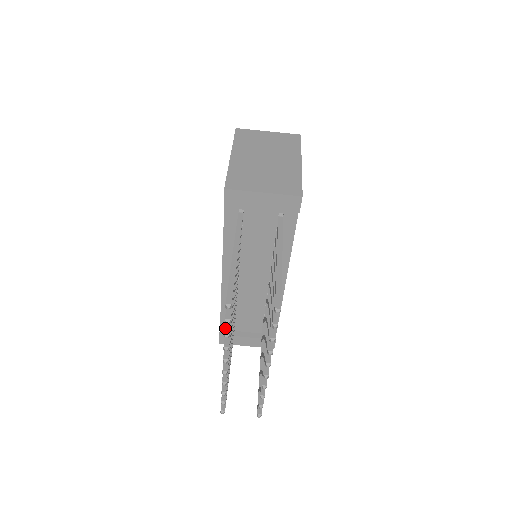
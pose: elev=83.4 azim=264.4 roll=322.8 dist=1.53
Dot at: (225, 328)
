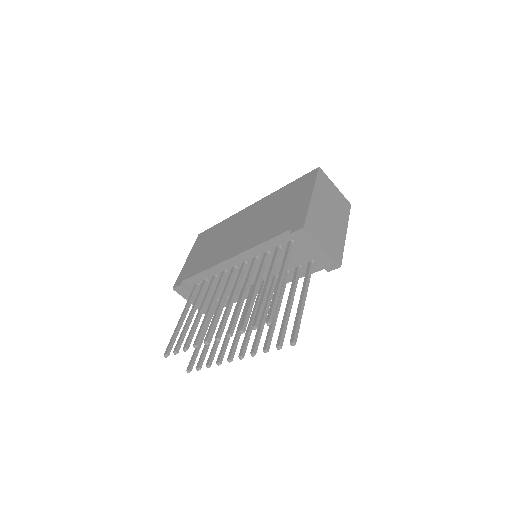
Dot at: (243, 326)
